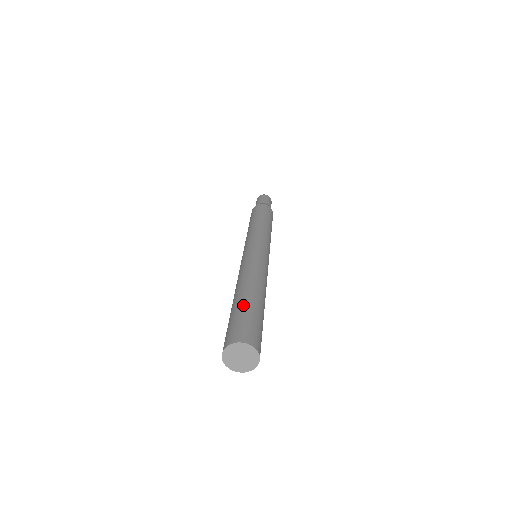
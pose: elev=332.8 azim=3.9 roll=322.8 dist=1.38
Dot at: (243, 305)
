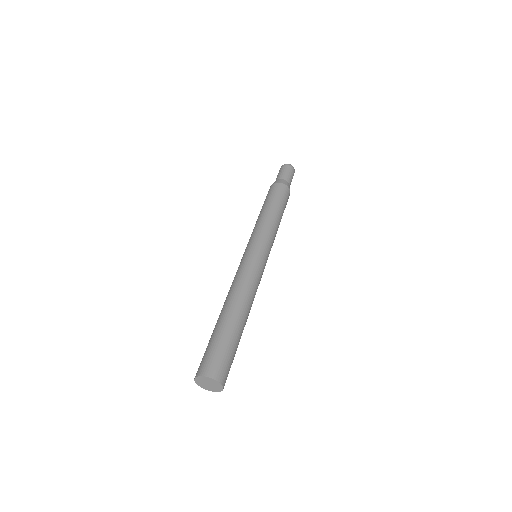
Dot at: (219, 331)
